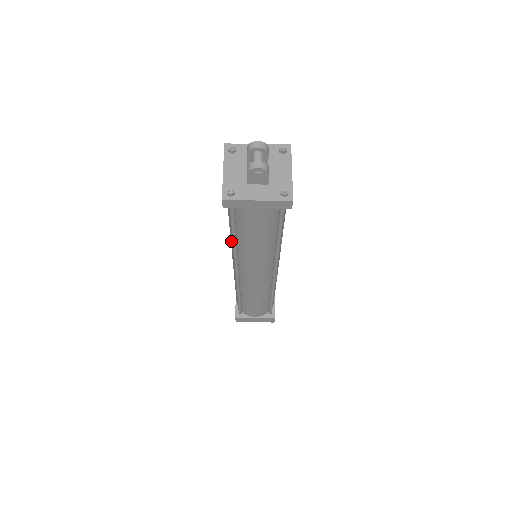
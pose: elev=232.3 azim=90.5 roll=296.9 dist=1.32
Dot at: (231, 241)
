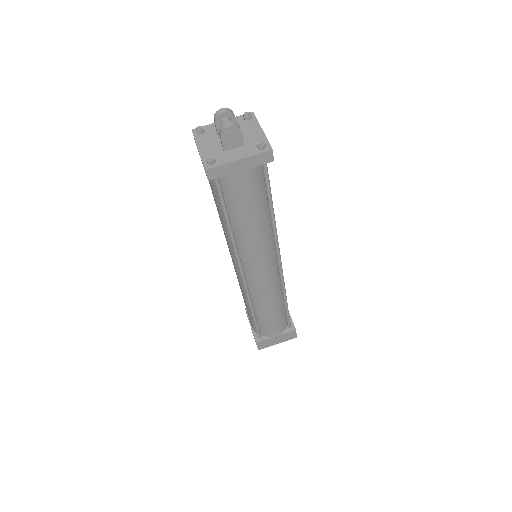
Dot at: (227, 238)
